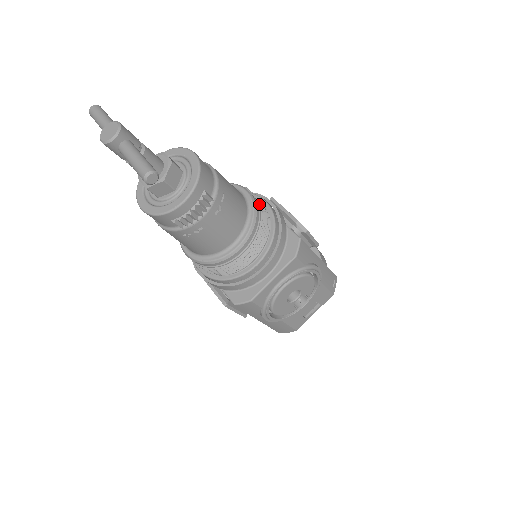
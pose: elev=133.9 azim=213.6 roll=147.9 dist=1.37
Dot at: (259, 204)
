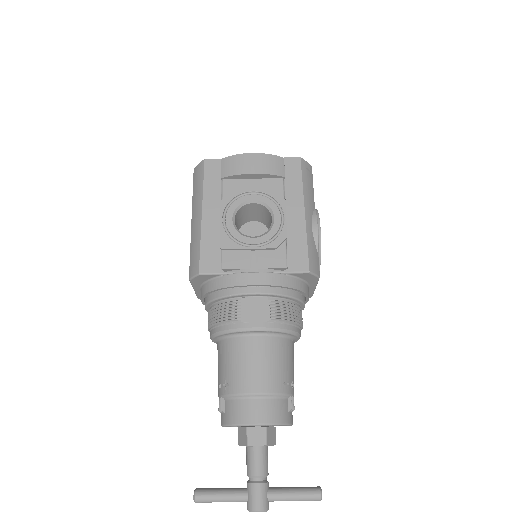
Dot at: (273, 320)
